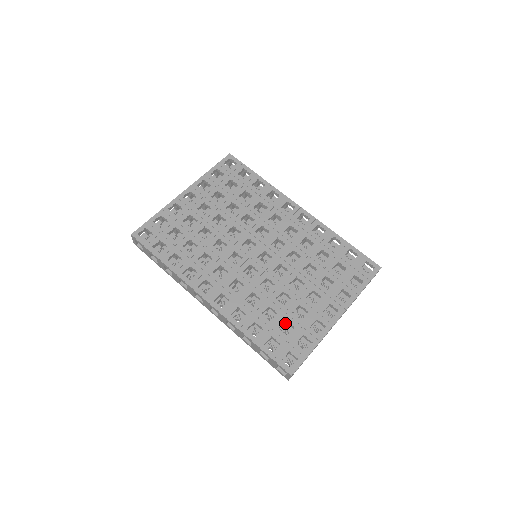
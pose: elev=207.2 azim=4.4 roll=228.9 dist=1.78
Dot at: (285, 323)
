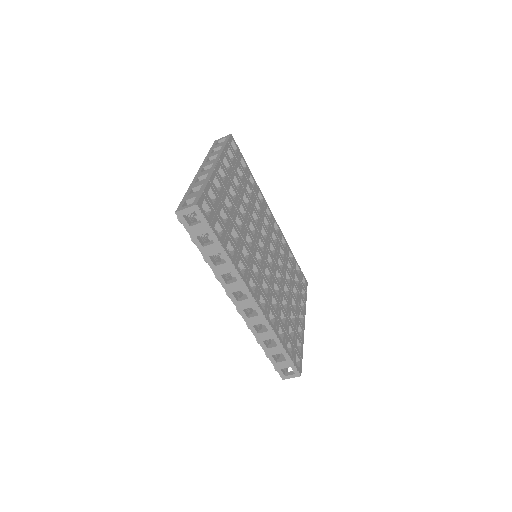
Dot at: occluded
